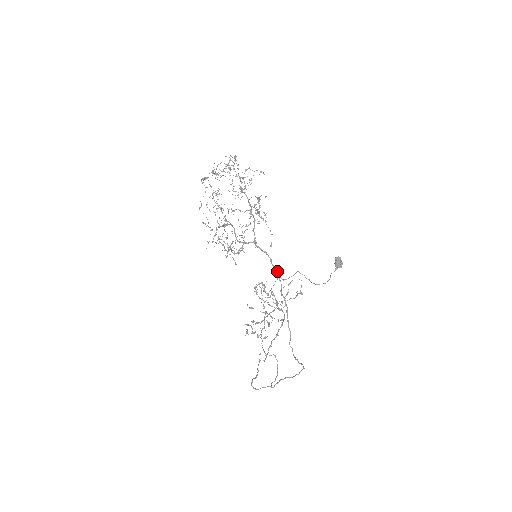
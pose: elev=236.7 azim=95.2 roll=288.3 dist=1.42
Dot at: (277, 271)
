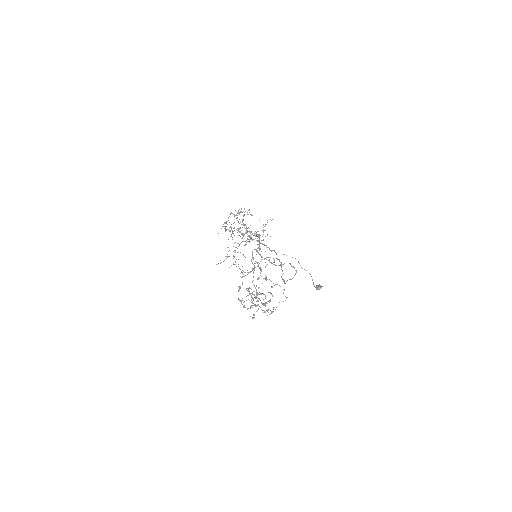
Dot at: occluded
